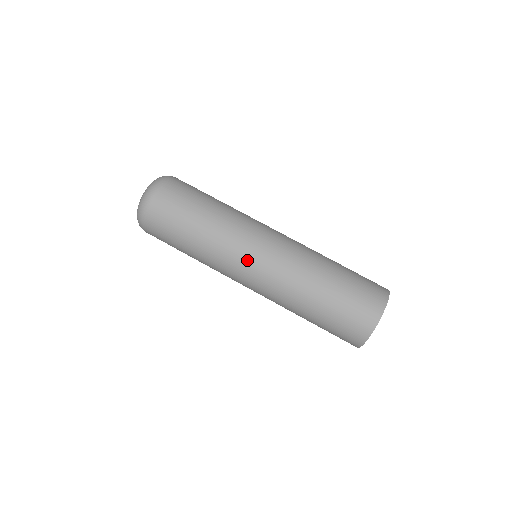
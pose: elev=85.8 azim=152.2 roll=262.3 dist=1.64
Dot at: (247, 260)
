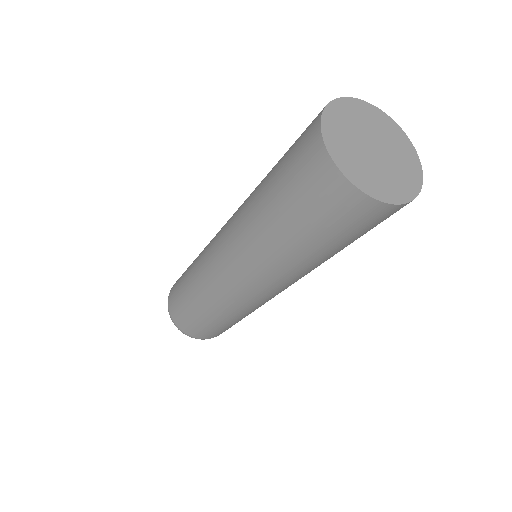
Dot at: (219, 270)
